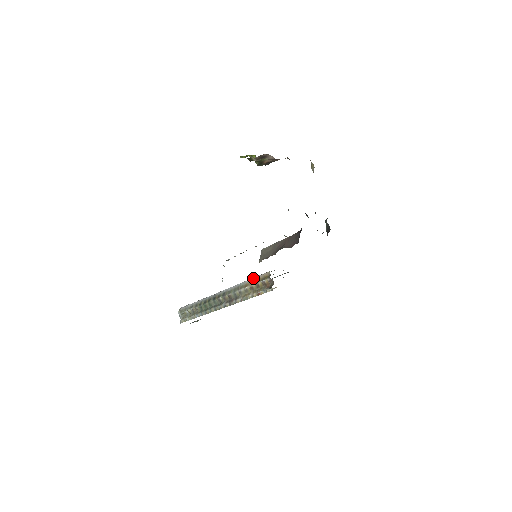
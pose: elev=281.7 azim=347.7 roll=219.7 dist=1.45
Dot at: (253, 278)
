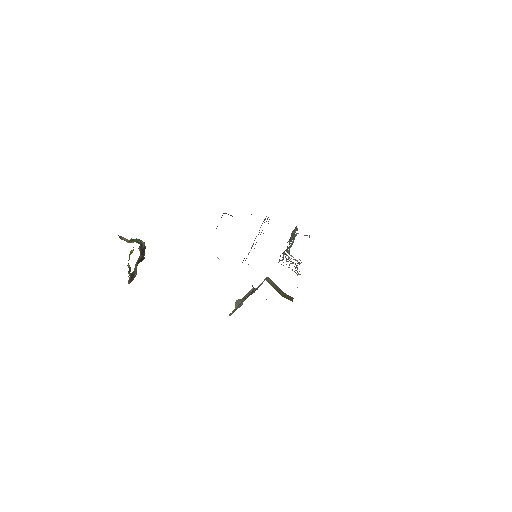
Dot at: occluded
